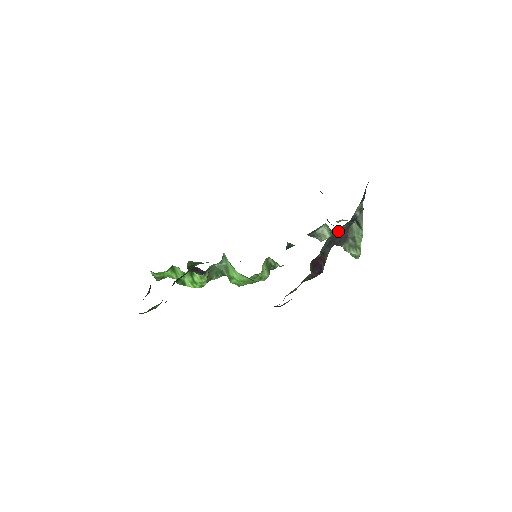
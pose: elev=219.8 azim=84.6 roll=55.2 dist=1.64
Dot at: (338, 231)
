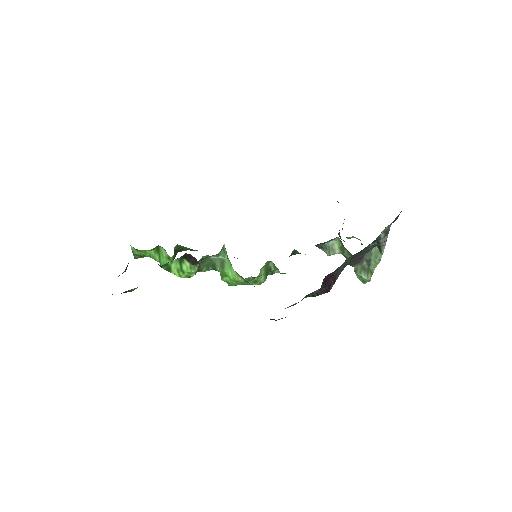
Dot at: (362, 251)
